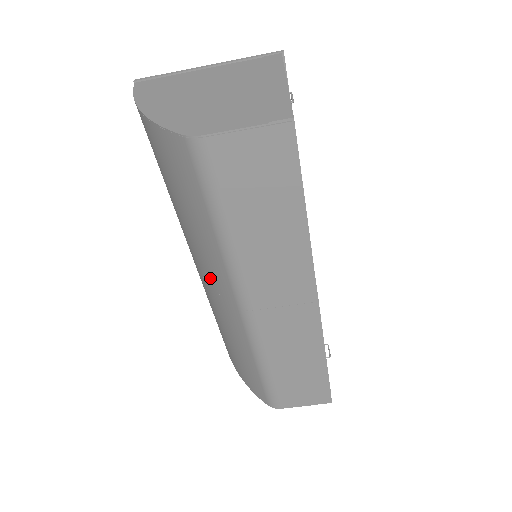
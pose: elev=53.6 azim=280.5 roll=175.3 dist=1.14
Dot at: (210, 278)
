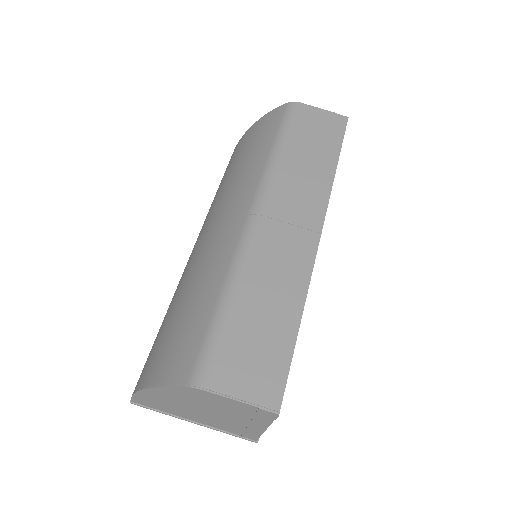
Dot at: (227, 212)
